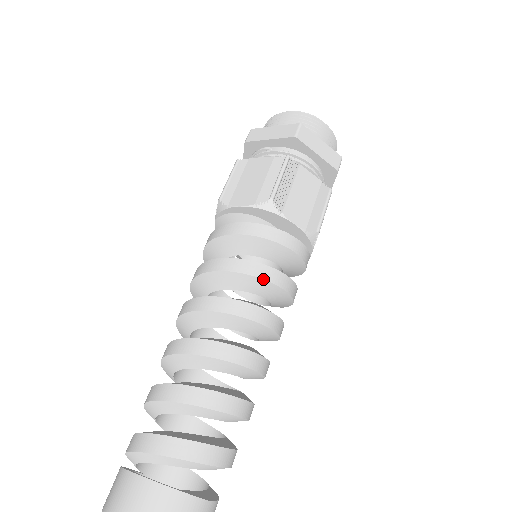
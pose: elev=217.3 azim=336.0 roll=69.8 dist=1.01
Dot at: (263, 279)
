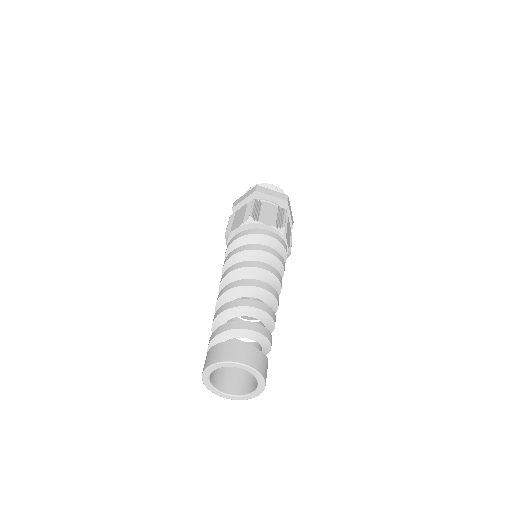
Dot at: (257, 250)
